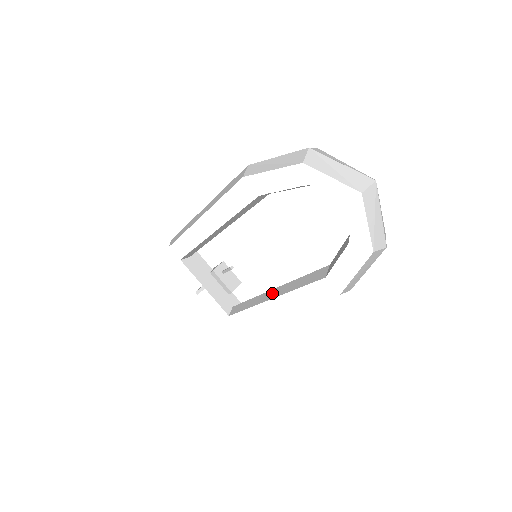
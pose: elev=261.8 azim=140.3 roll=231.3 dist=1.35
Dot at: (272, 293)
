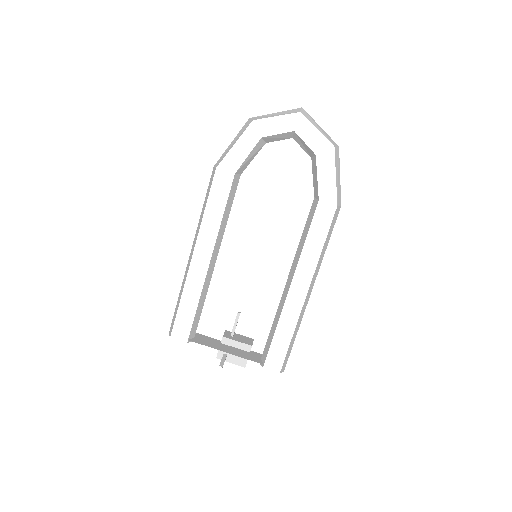
Dot at: (288, 281)
